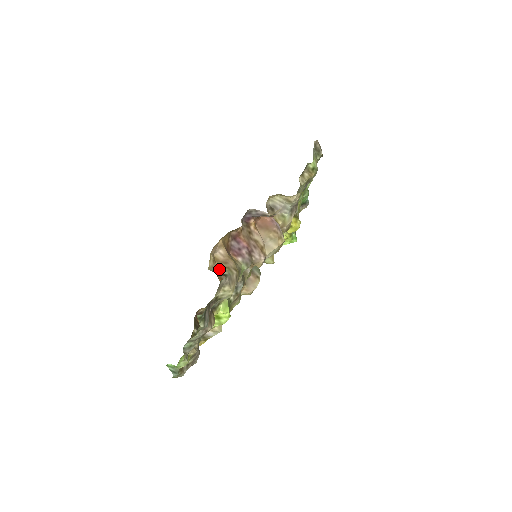
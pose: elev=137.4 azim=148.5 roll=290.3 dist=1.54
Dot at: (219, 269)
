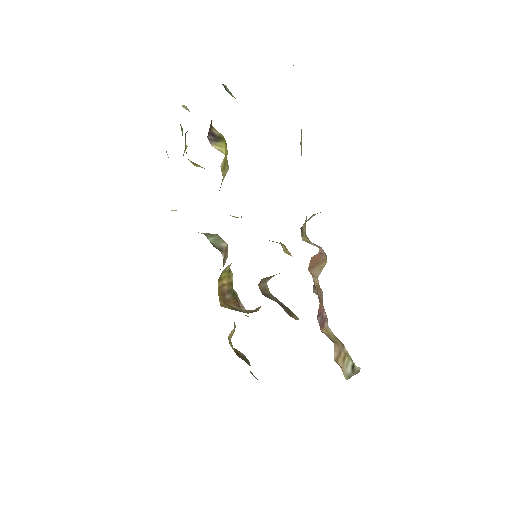
Dot at: (346, 367)
